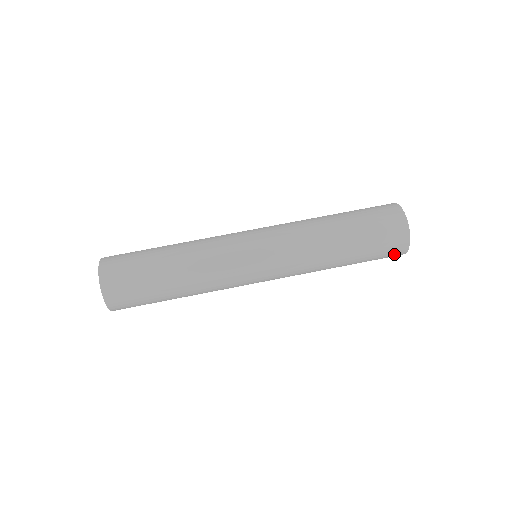
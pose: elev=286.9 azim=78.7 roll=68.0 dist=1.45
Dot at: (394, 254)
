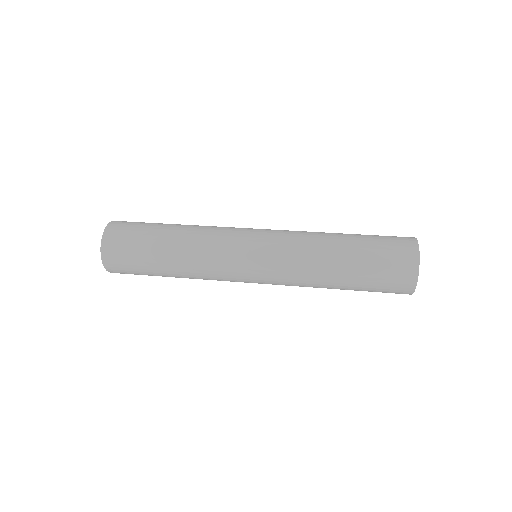
Dot at: (402, 276)
